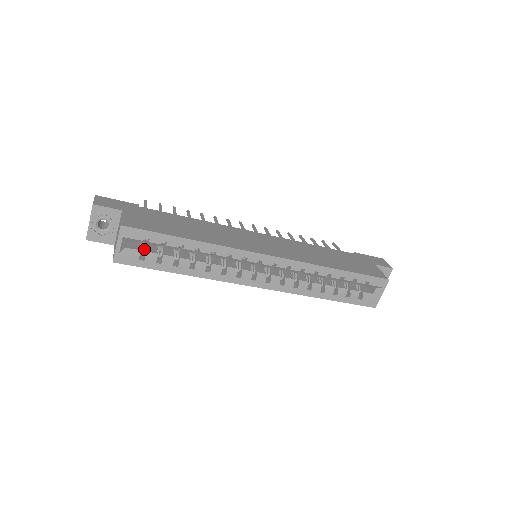
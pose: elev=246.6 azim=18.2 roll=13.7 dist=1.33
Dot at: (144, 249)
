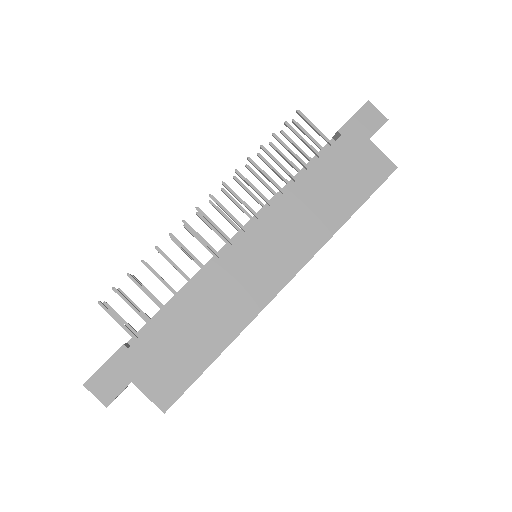
Dot at: occluded
